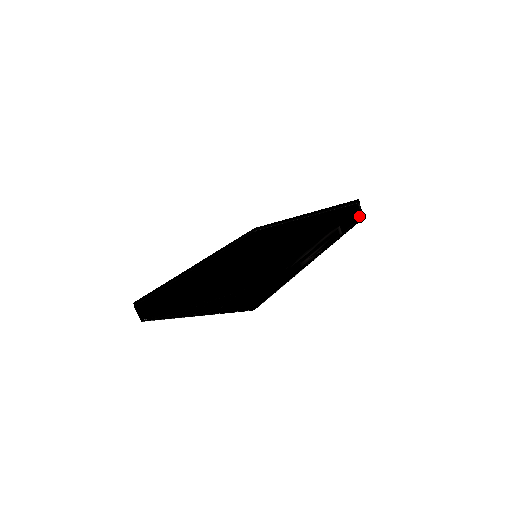
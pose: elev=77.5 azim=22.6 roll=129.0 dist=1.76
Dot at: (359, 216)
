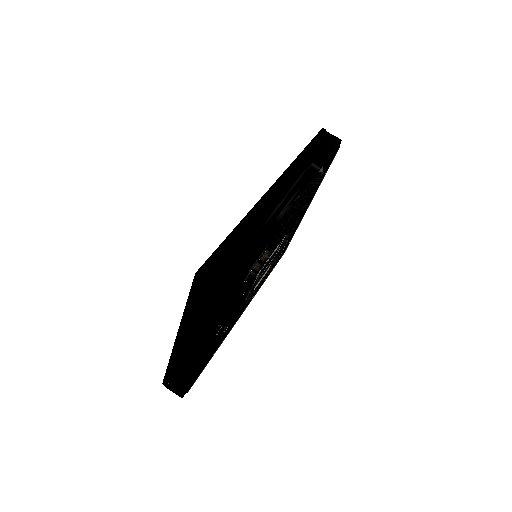
Dot at: (335, 143)
